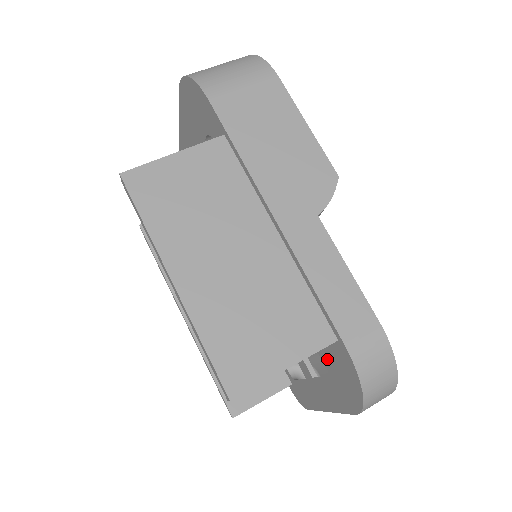
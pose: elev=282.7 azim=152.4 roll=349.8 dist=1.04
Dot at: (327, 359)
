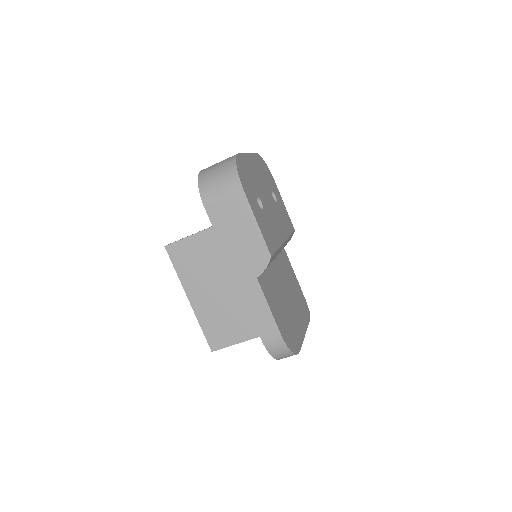
Dot at: occluded
